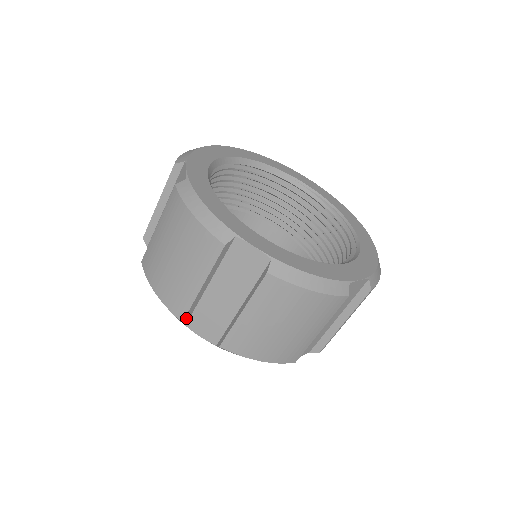
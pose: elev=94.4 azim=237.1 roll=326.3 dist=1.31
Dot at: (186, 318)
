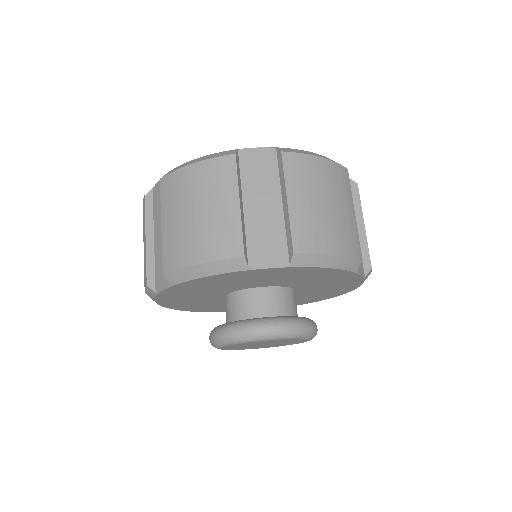
Dot at: (245, 253)
